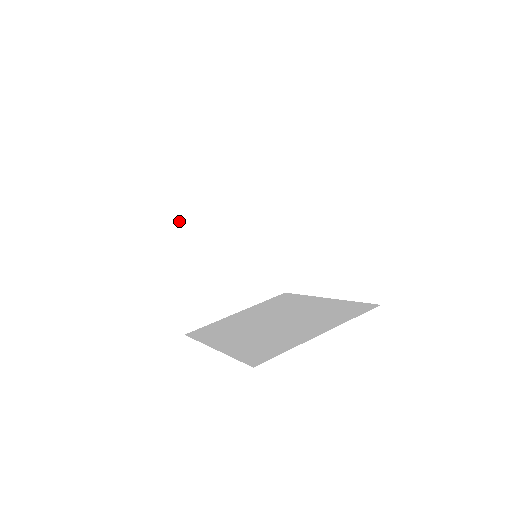
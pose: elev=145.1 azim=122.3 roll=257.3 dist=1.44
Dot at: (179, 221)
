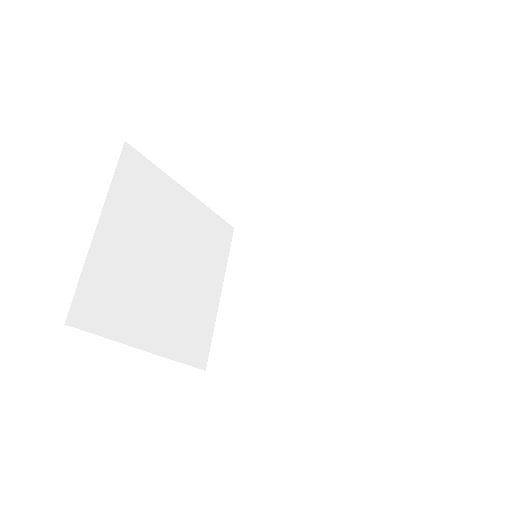
Dot at: (104, 288)
